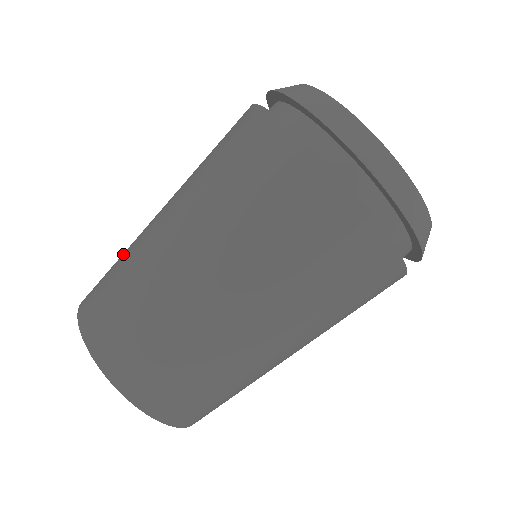
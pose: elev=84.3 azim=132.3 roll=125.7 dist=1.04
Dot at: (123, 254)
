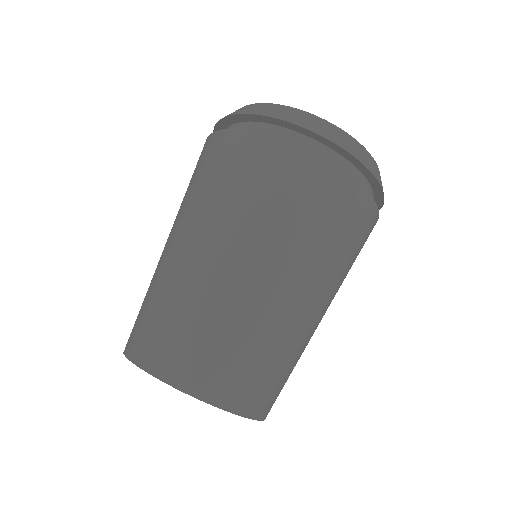
Dot at: (154, 296)
